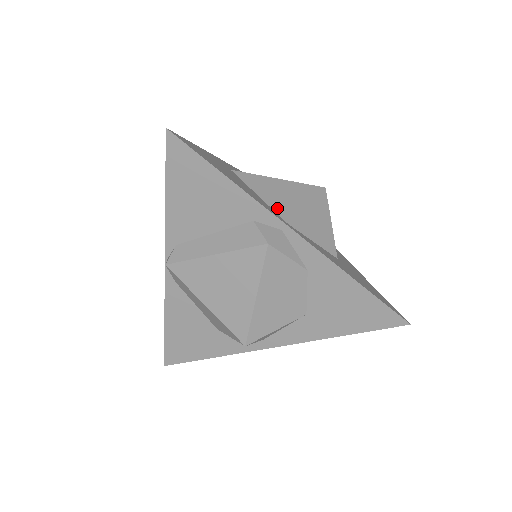
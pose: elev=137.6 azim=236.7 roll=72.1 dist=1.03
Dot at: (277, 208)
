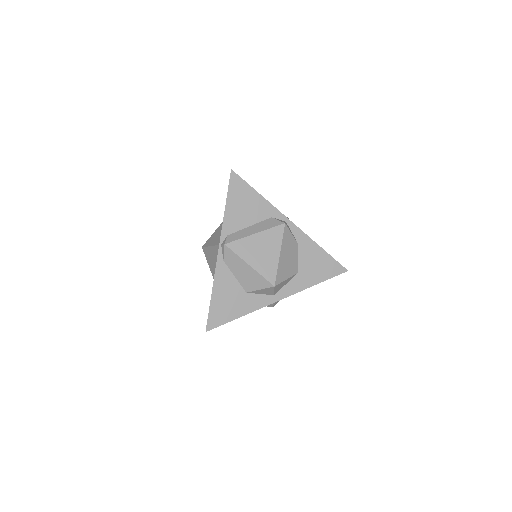
Dot at: occluded
